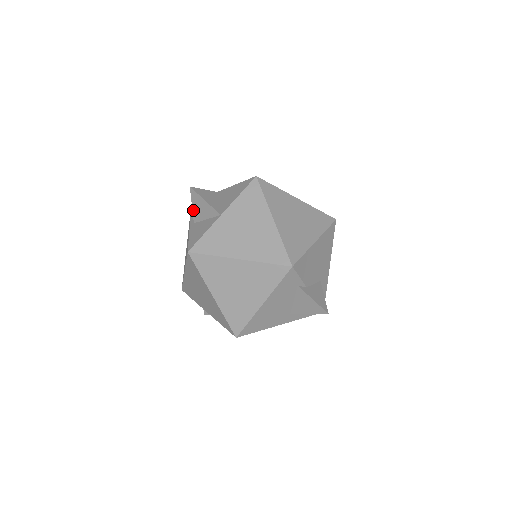
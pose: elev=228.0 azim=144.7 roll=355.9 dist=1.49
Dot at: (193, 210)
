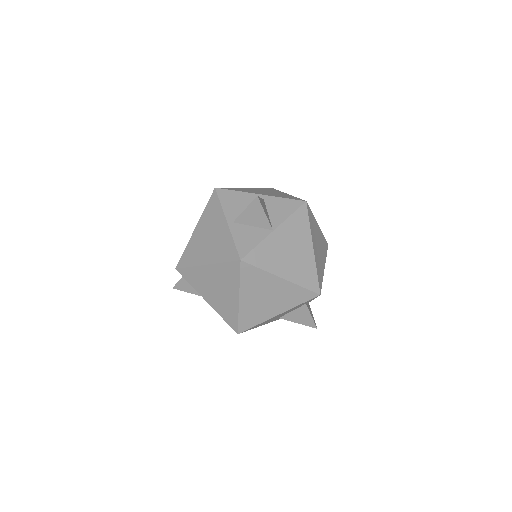
Dot at: (243, 213)
